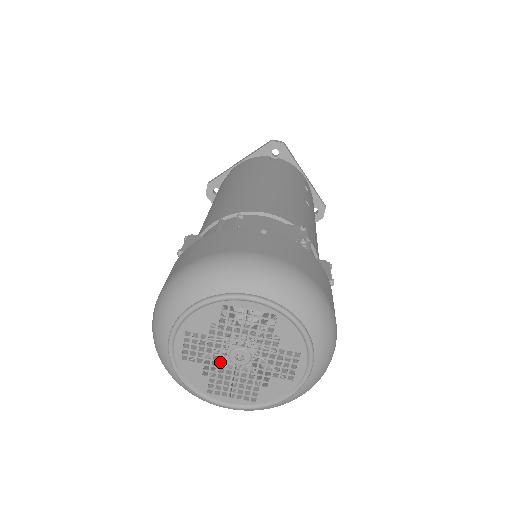
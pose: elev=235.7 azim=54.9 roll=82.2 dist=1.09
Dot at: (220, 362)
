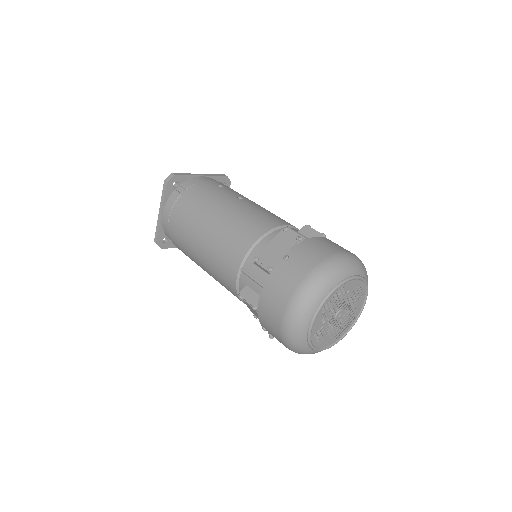
Dot at: (334, 326)
